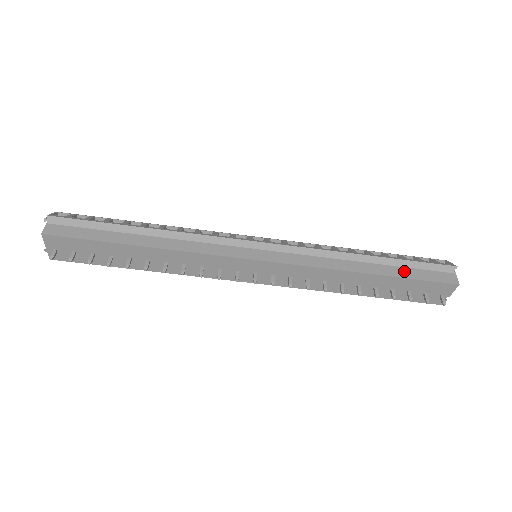
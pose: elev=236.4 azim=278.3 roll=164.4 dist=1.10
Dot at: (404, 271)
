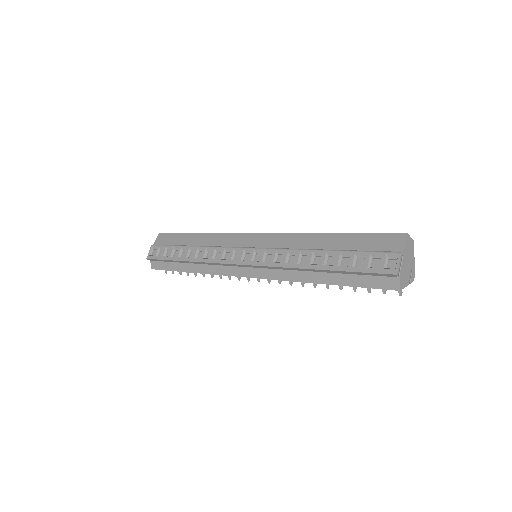
Dot at: (349, 279)
